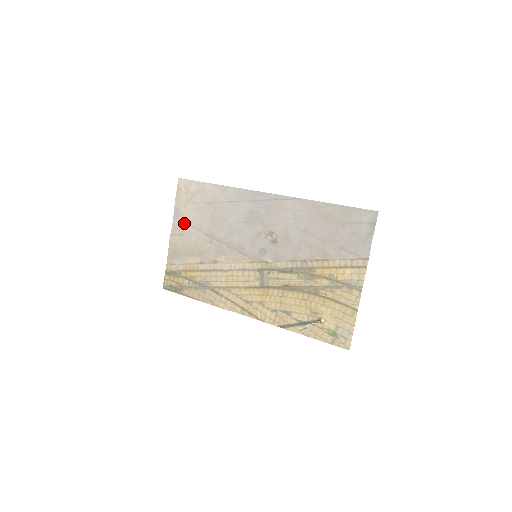
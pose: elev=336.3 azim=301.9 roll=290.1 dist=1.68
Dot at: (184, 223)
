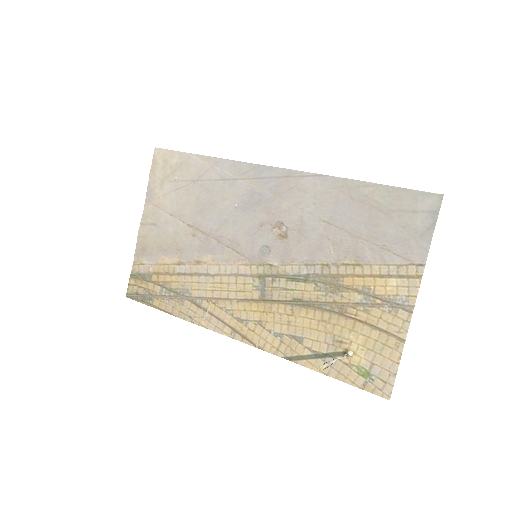
Dot at: (159, 208)
